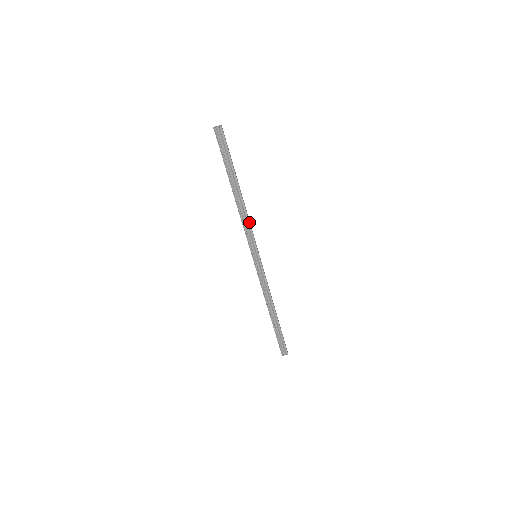
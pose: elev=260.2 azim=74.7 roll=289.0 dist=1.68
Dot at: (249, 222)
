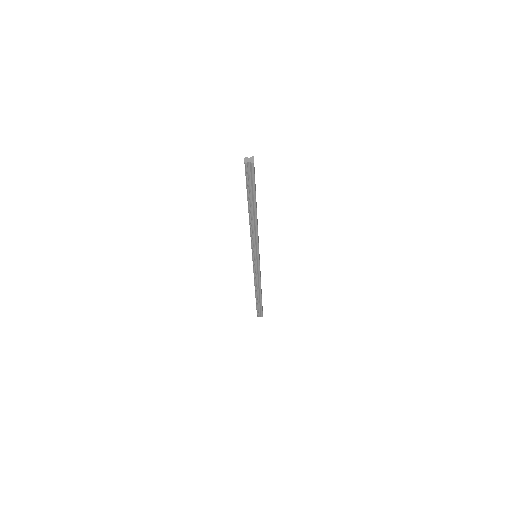
Dot at: (257, 235)
